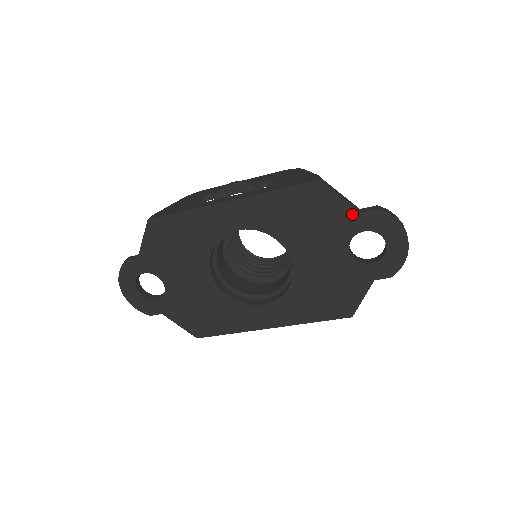
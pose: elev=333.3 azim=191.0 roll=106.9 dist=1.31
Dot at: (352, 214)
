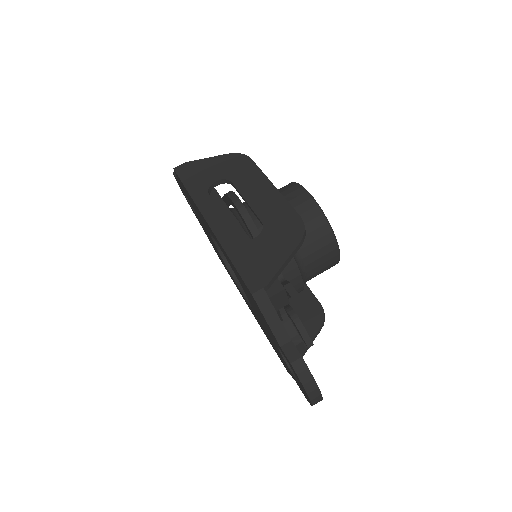
Dot at: (276, 339)
